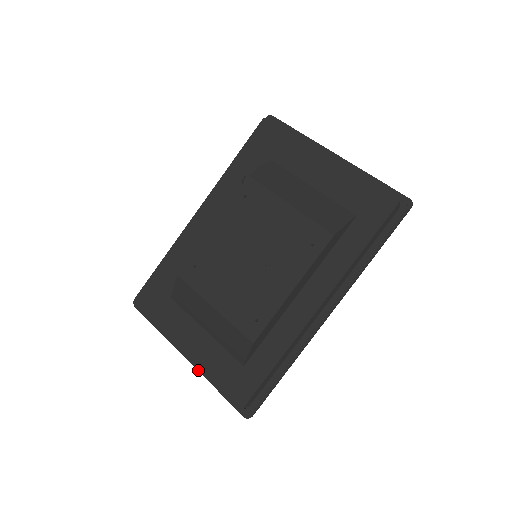
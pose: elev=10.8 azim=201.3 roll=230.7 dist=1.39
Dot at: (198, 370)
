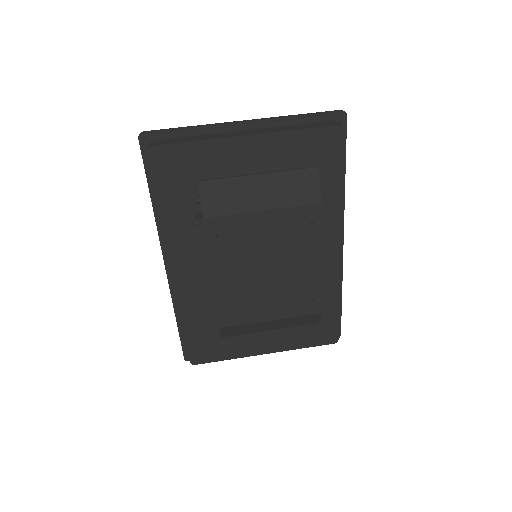
Dot at: occluded
